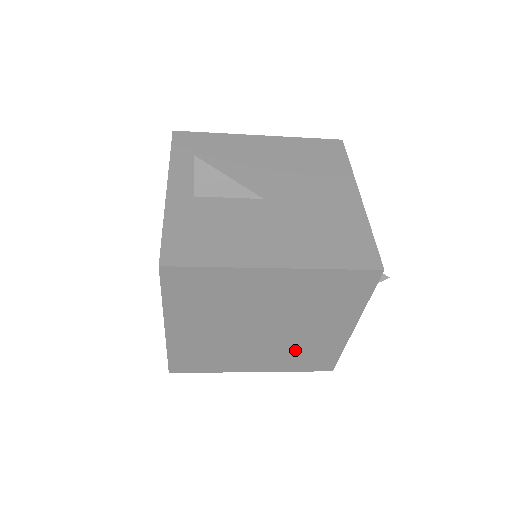
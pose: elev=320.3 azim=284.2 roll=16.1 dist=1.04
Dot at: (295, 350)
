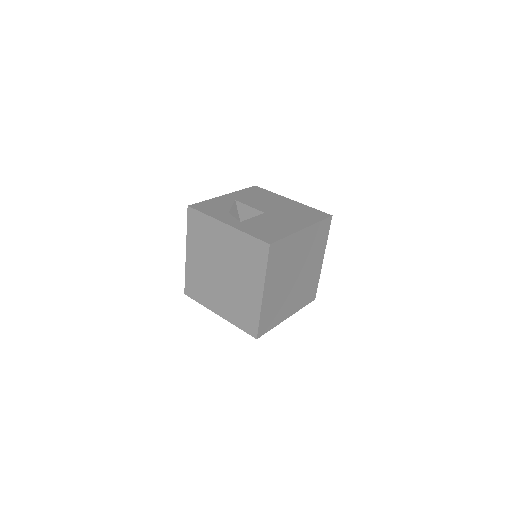
Dot at: (304, 288)
